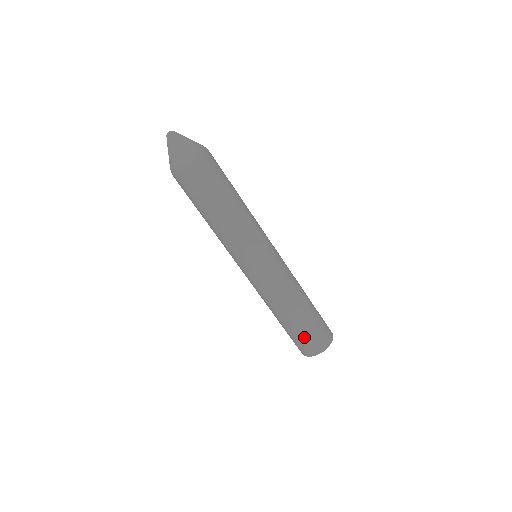
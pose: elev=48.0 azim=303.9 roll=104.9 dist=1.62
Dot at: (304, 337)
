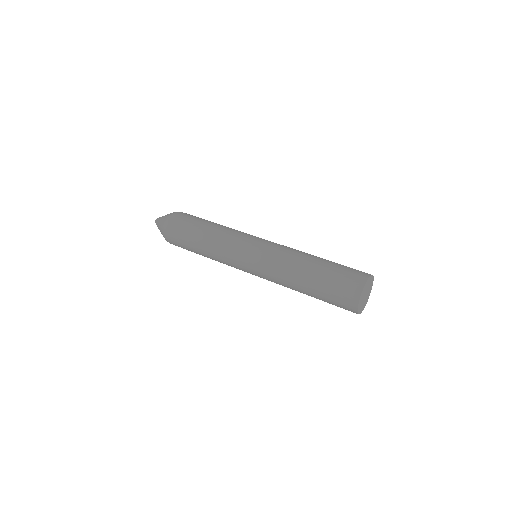
Dot at: (331, 294)
